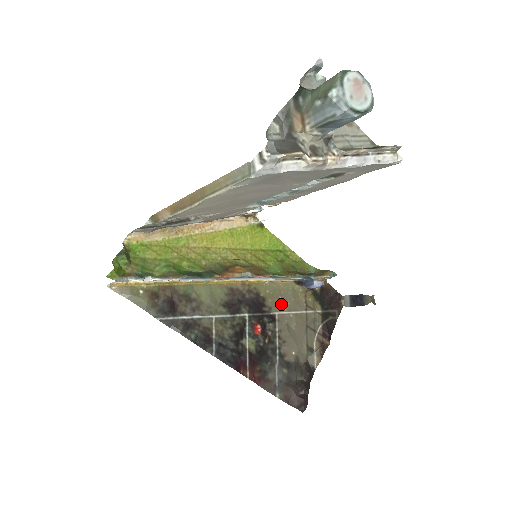
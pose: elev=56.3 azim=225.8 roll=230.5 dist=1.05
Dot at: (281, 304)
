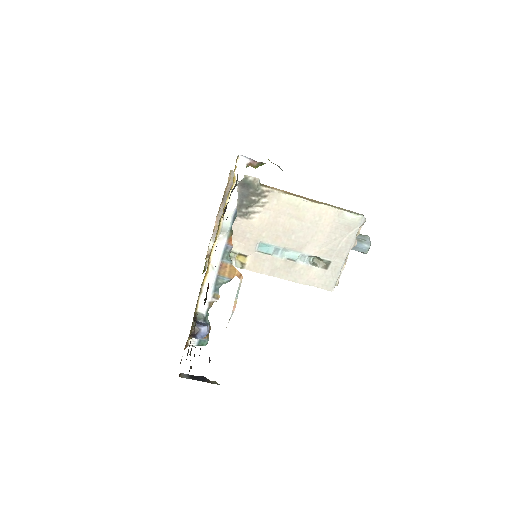
Dot at: occluded
